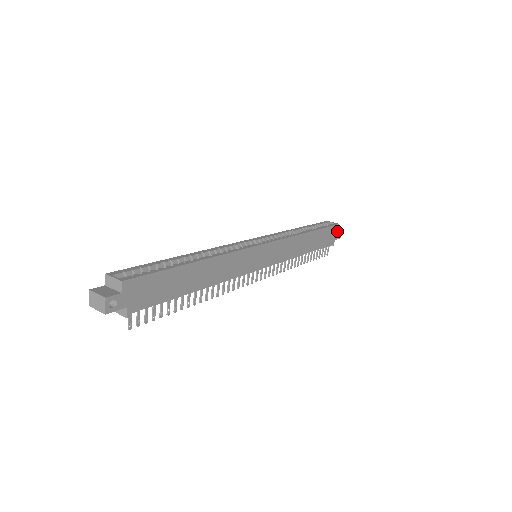
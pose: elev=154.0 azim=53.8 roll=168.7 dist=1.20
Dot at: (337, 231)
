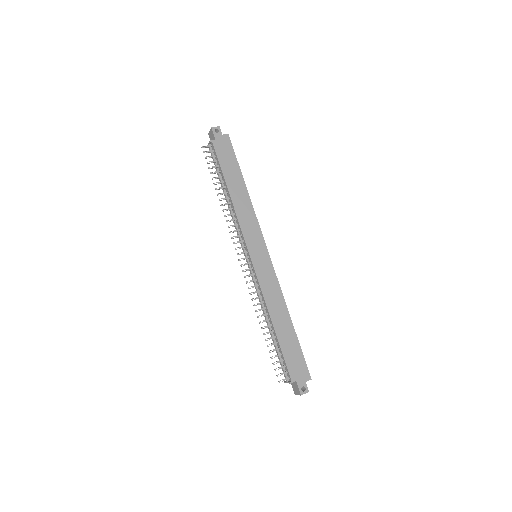
Dot at: (305, 381)
